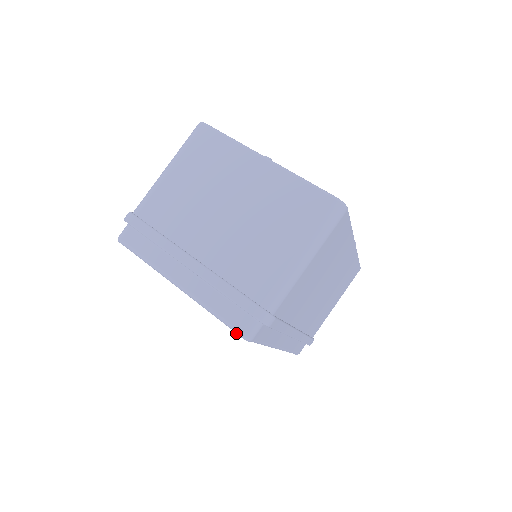
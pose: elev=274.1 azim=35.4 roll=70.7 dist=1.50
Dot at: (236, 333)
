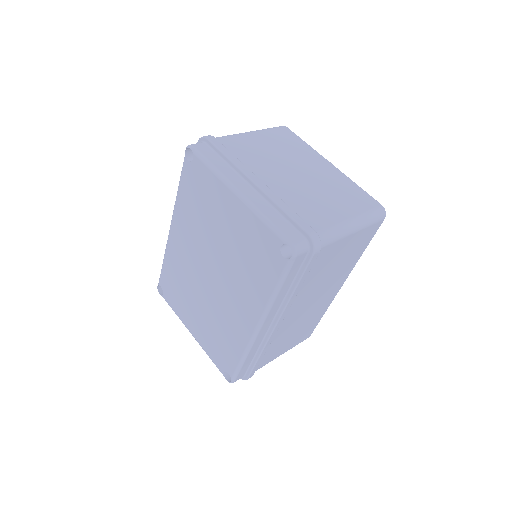
Dot at: (285, 243)
